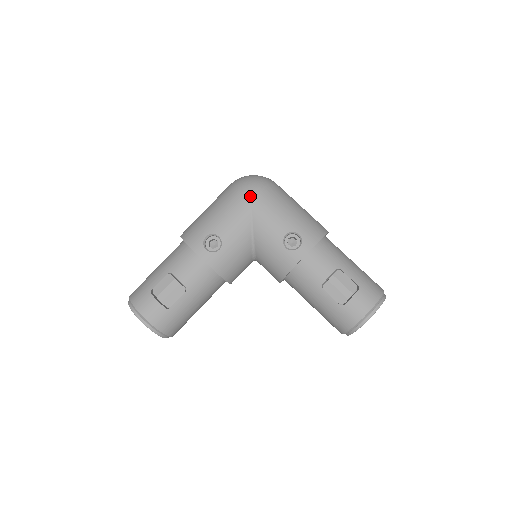
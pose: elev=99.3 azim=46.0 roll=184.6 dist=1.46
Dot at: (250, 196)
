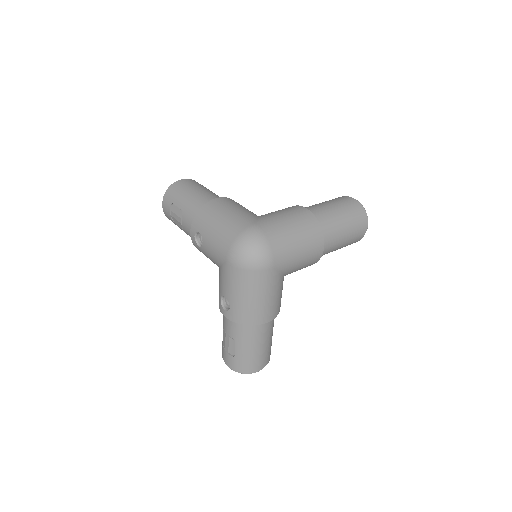
Dot at: (228, 259)
